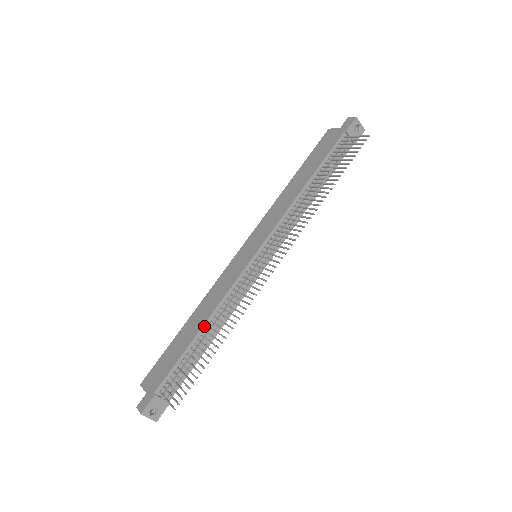
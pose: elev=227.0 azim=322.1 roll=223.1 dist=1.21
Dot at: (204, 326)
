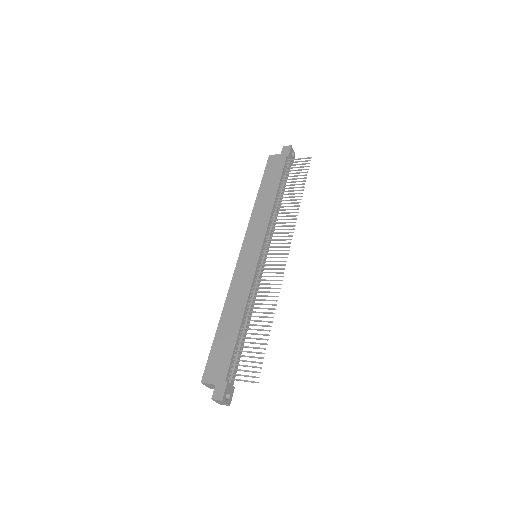
Dot at: (243, 317)
